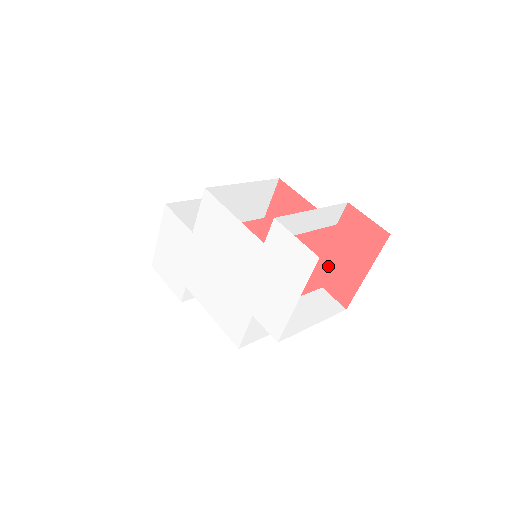
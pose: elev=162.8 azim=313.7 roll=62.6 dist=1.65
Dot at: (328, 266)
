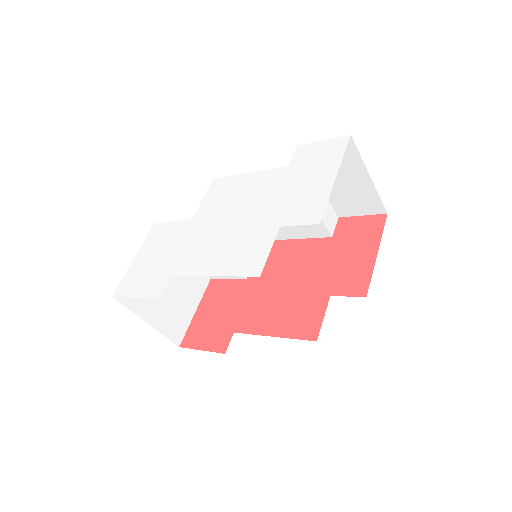
Dot at: (332, 273)
